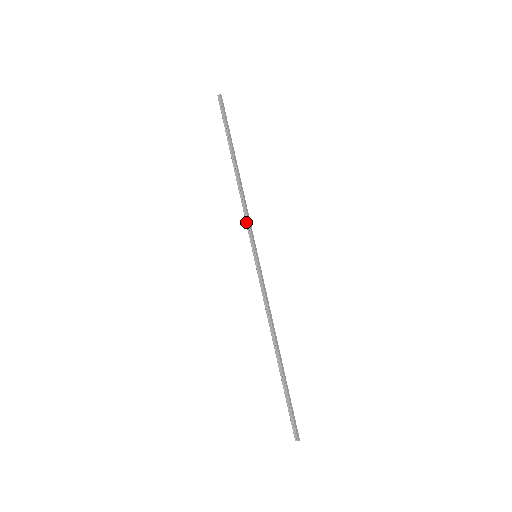
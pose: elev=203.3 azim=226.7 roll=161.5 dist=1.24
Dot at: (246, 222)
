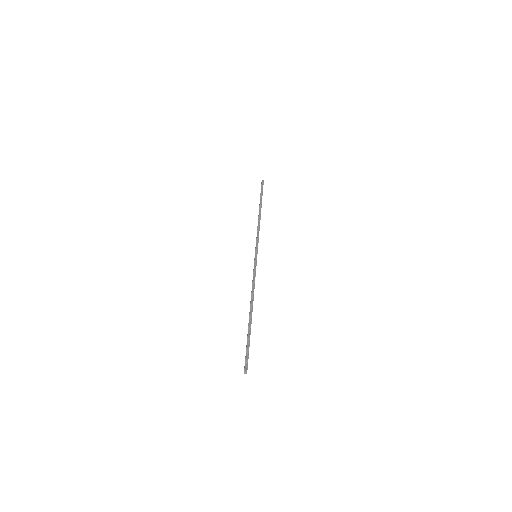
Dot at: (257, 237)
